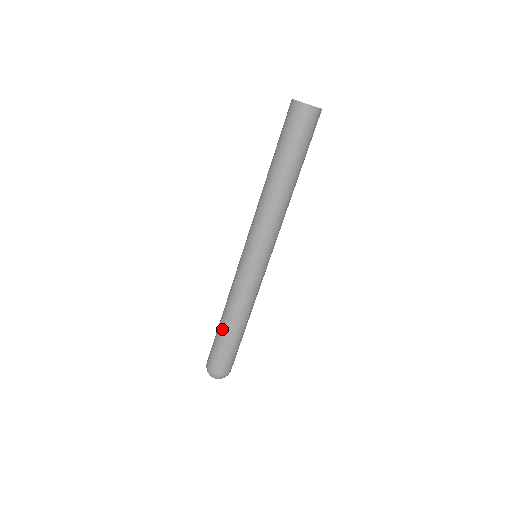
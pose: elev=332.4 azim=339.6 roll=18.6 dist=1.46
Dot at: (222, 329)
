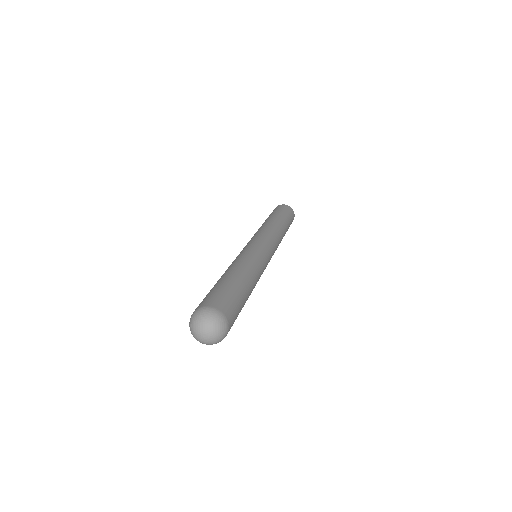
Dot at: (236, 277)
